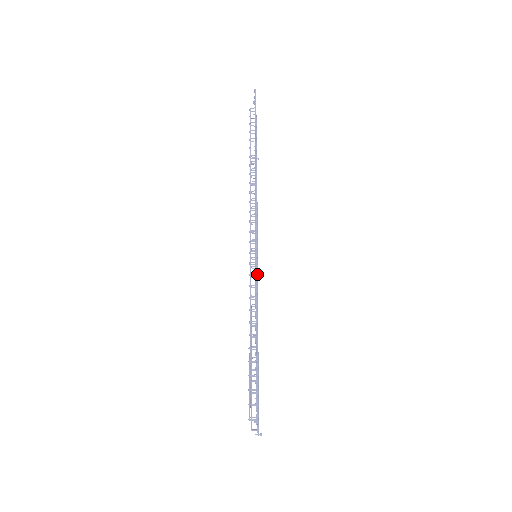
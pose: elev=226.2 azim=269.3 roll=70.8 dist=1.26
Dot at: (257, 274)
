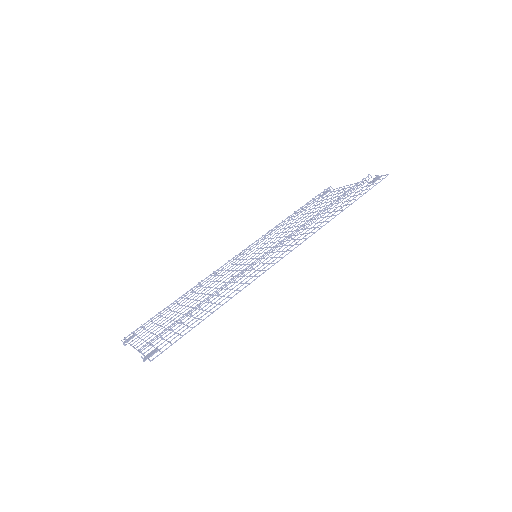
Dot at: occluded
